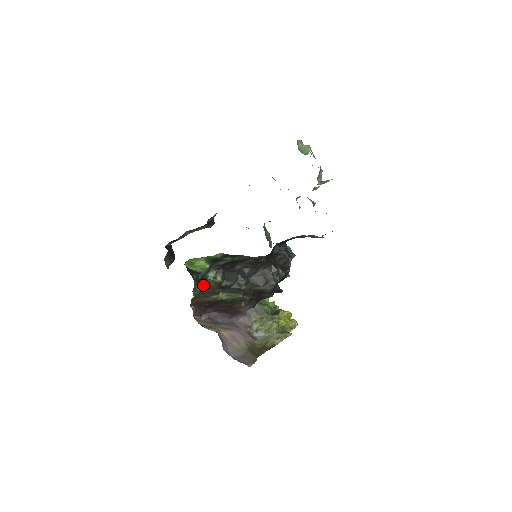
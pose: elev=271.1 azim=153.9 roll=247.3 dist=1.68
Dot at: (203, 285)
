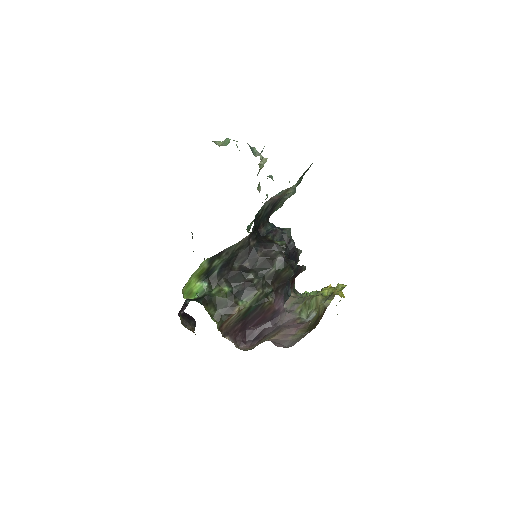
Dot at: (217, 306)
